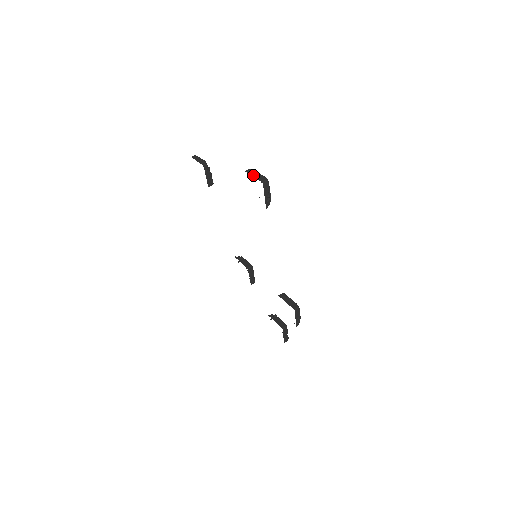
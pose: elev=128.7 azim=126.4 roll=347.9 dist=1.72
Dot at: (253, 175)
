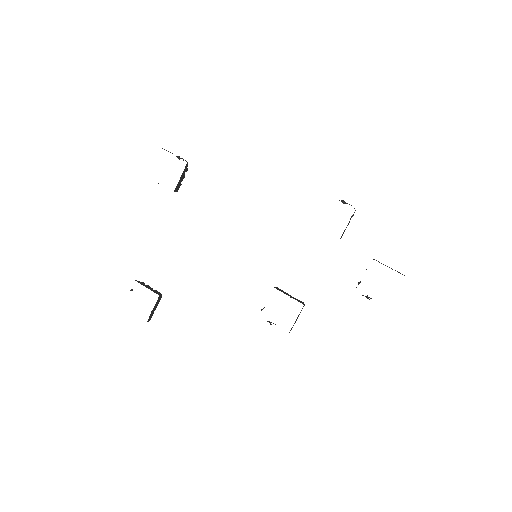
Dot at: occluded
